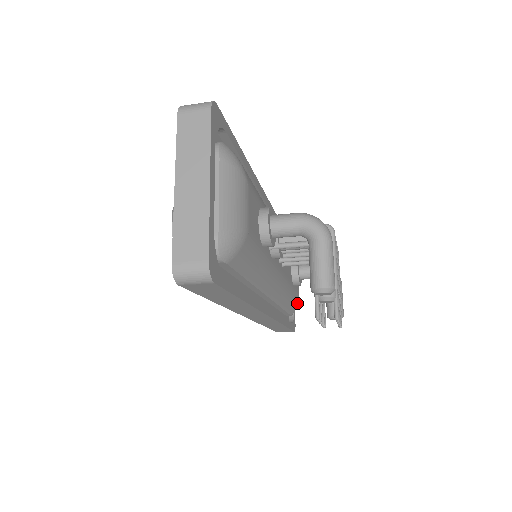
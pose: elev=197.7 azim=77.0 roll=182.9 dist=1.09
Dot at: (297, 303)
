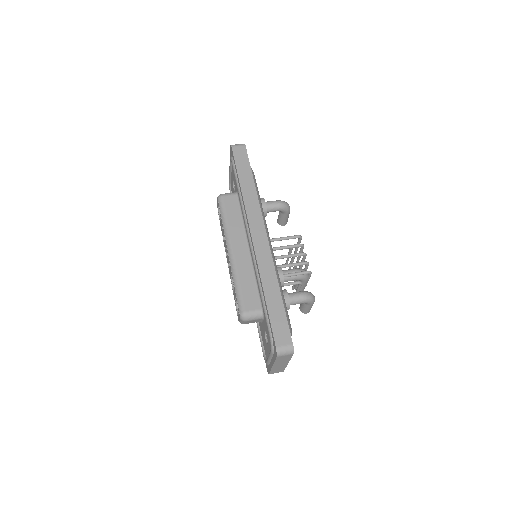
Dot at: occluded
